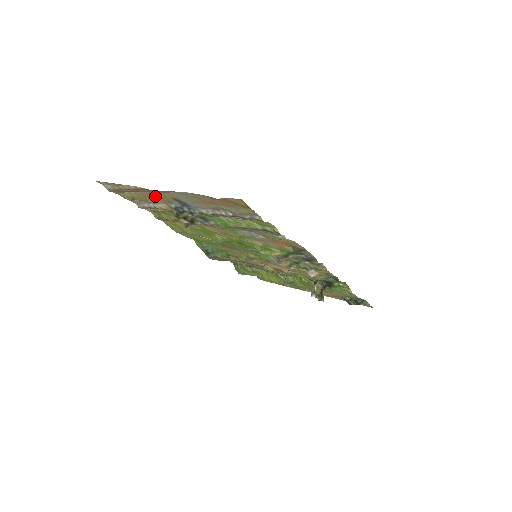
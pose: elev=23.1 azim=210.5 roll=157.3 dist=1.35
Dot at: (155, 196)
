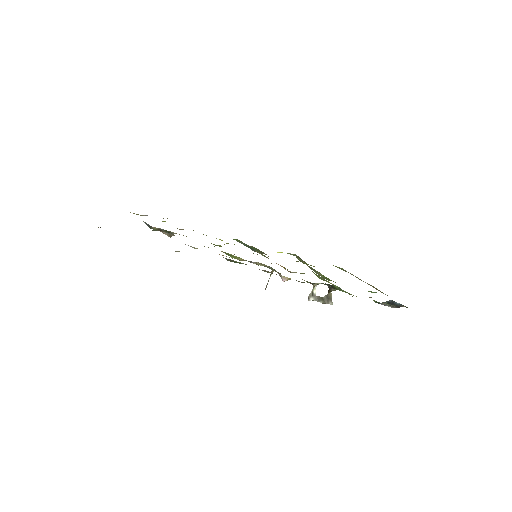
Dot at: occluded
